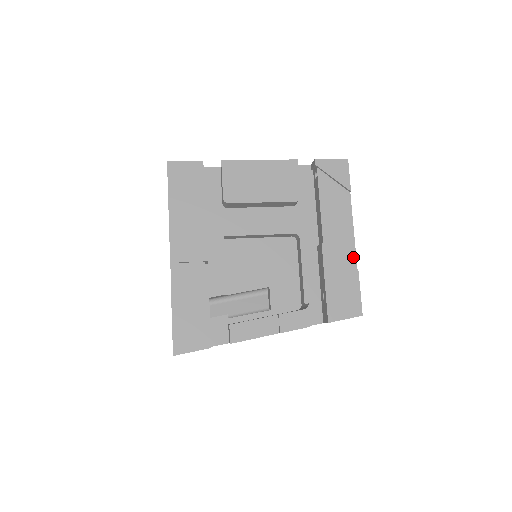
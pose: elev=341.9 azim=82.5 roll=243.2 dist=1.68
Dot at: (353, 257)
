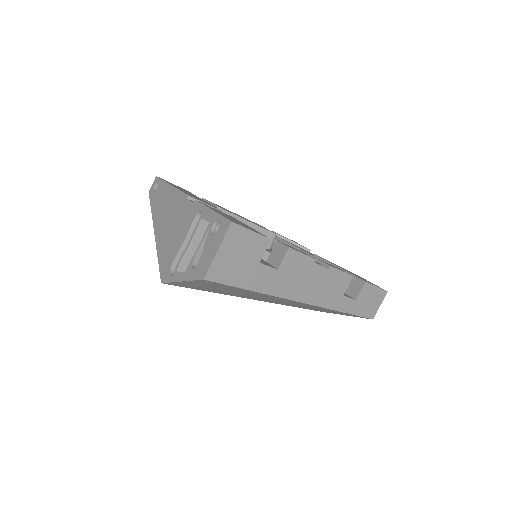
Dot at: occluded
